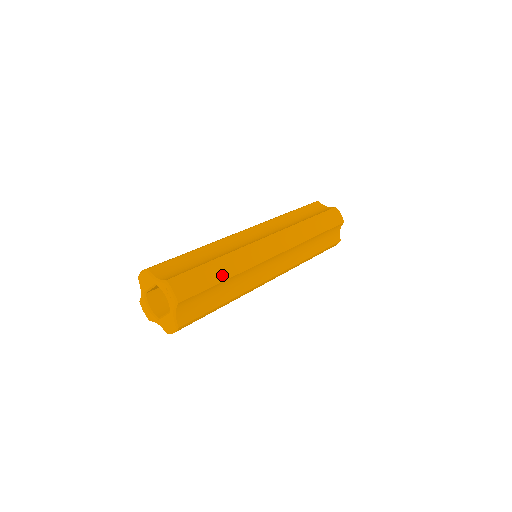
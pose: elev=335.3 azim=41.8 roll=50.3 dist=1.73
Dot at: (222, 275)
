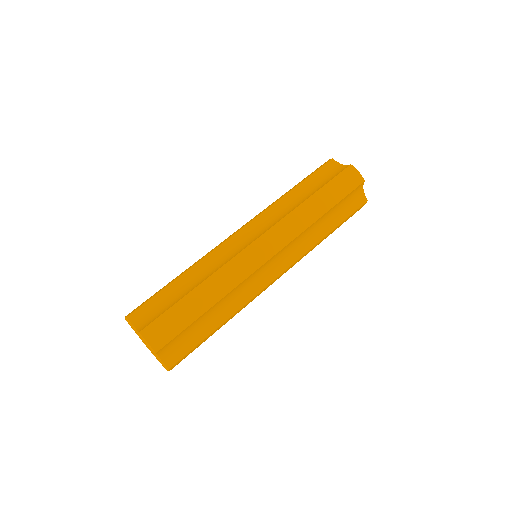
Dot at: occluded
